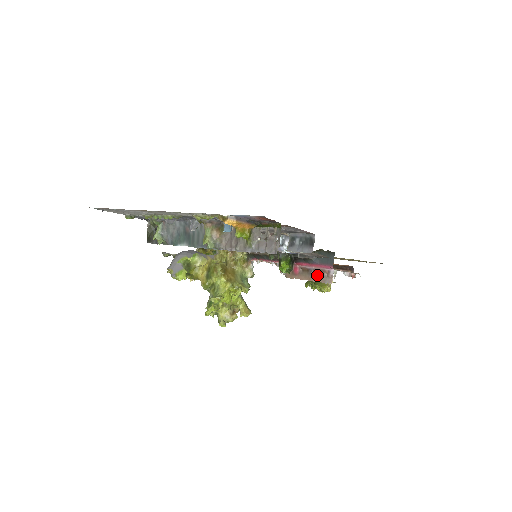
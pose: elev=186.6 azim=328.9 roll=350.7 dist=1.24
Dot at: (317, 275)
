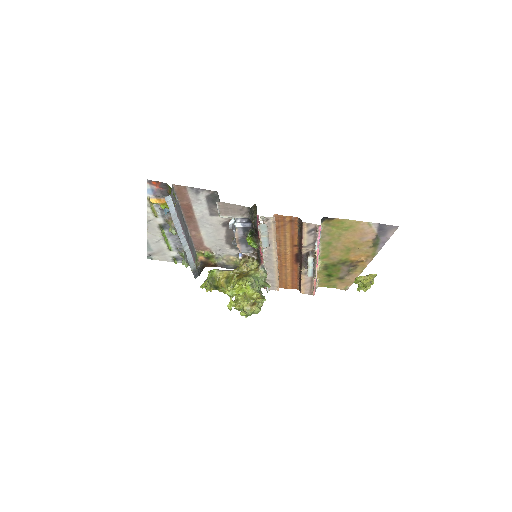
Dot at: occluded
